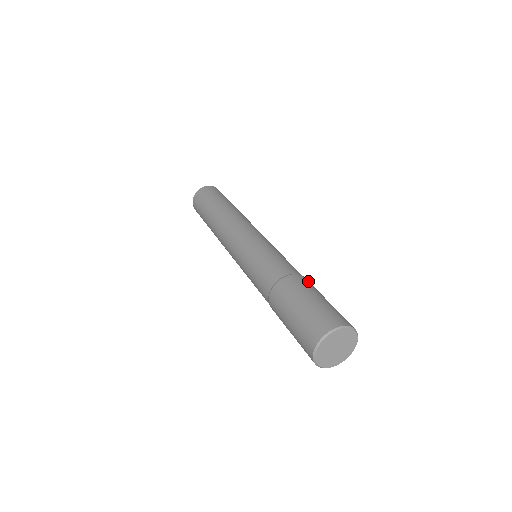
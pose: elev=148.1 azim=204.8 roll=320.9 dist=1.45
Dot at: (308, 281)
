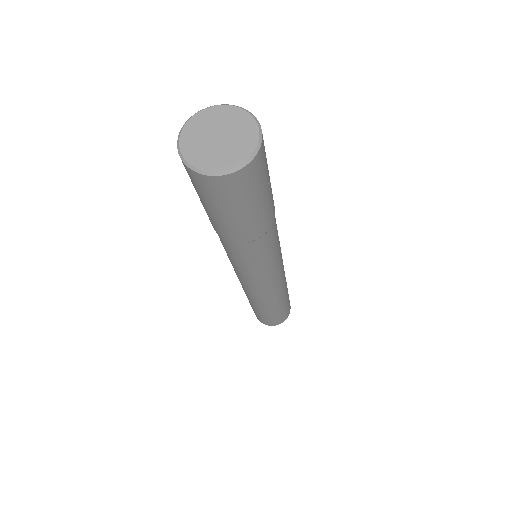
Dot at: occluded
